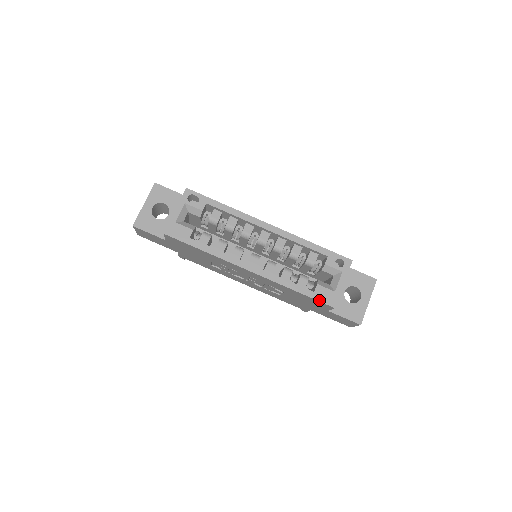
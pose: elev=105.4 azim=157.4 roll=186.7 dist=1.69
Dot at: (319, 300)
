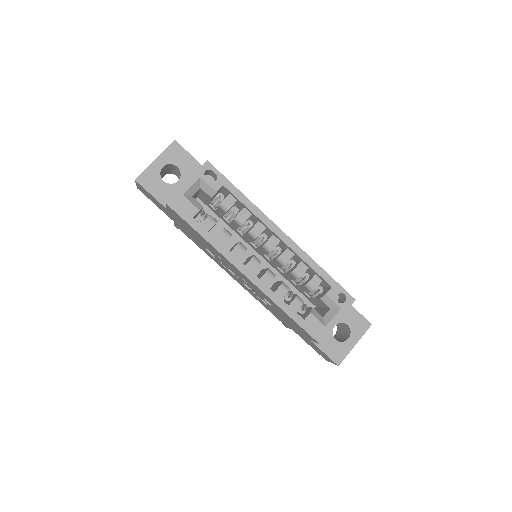
Dot at: (306, 330)
